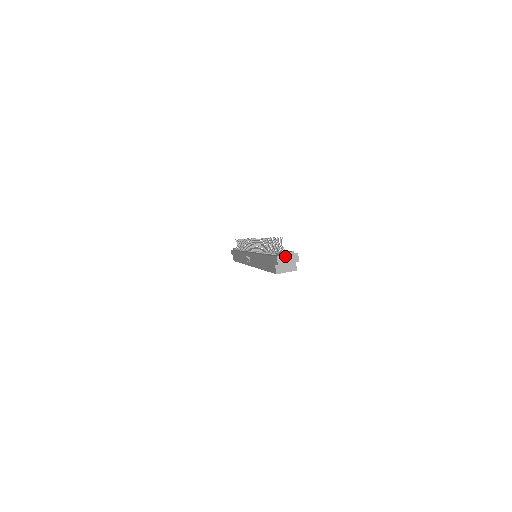
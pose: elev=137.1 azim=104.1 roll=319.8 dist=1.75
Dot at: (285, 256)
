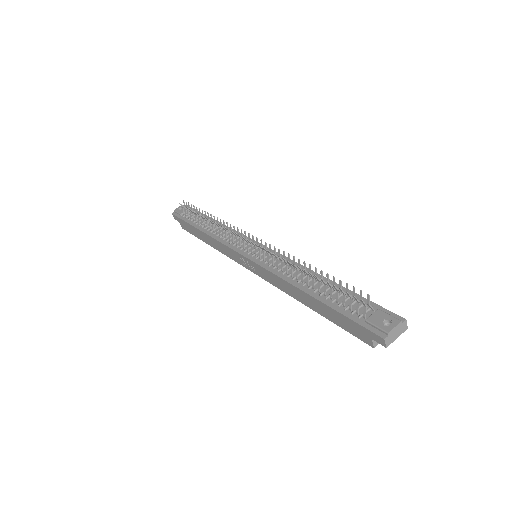
Dot at: (393, 332)
